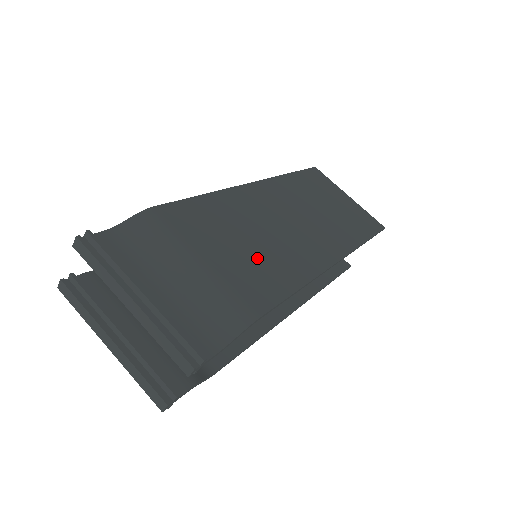
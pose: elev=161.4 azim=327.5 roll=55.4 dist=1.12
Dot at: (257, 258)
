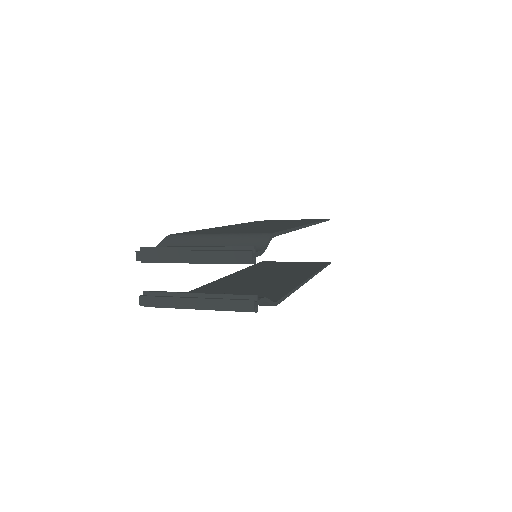
Dot at: occluded
